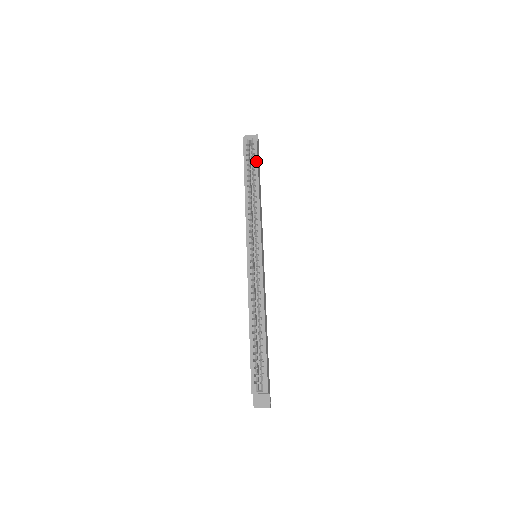
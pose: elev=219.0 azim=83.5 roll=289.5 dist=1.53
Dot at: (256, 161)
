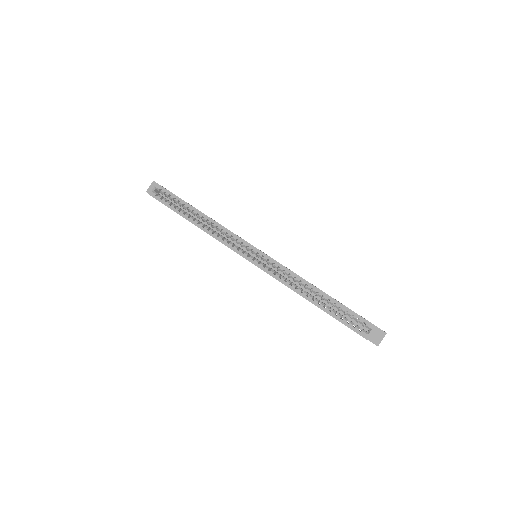
Dot at: (177, 198)
